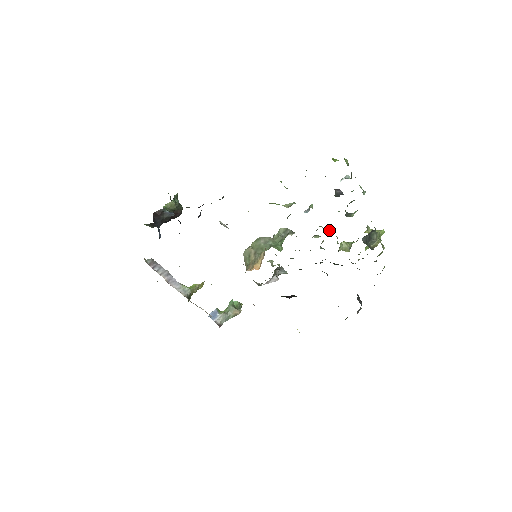
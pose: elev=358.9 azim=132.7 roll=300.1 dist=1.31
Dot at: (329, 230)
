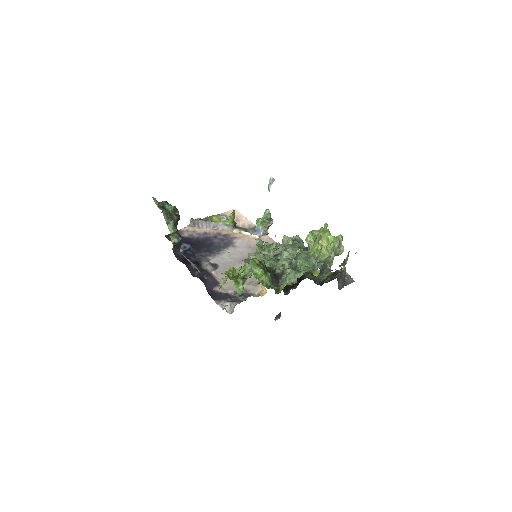
Dot at: (290, 252)
